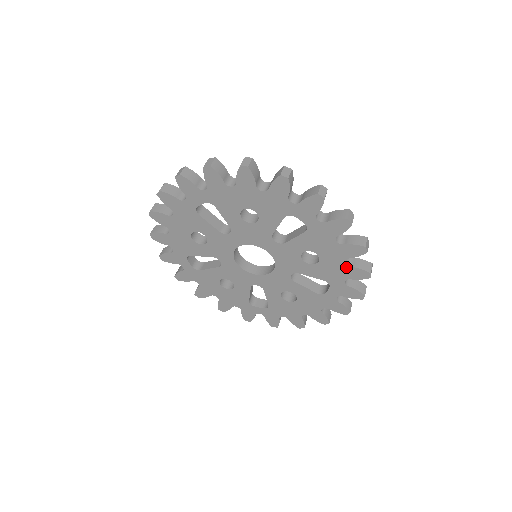
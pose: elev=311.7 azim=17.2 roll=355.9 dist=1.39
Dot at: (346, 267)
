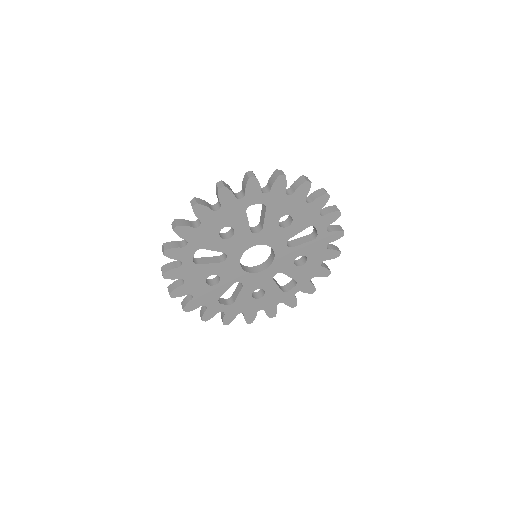
Dot at: (310, 205)
